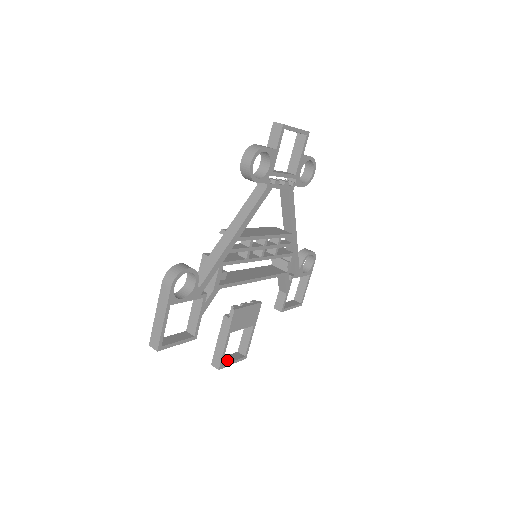
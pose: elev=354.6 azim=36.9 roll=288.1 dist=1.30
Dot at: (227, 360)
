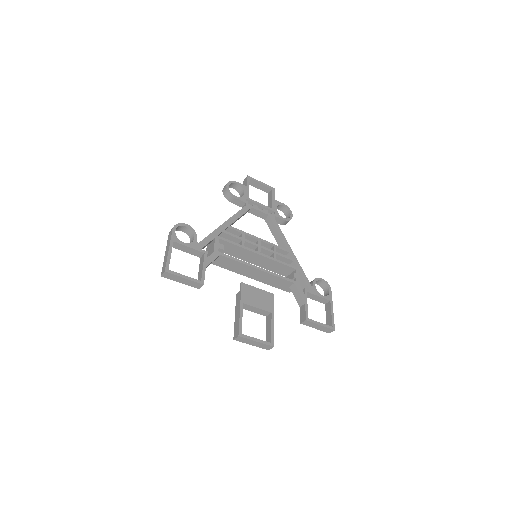
Dot at: (250, 338)
